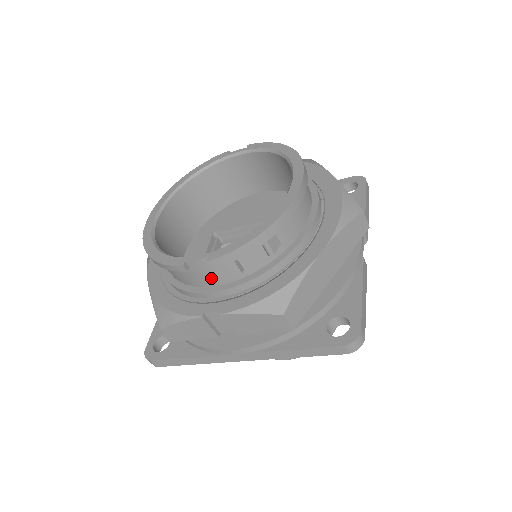
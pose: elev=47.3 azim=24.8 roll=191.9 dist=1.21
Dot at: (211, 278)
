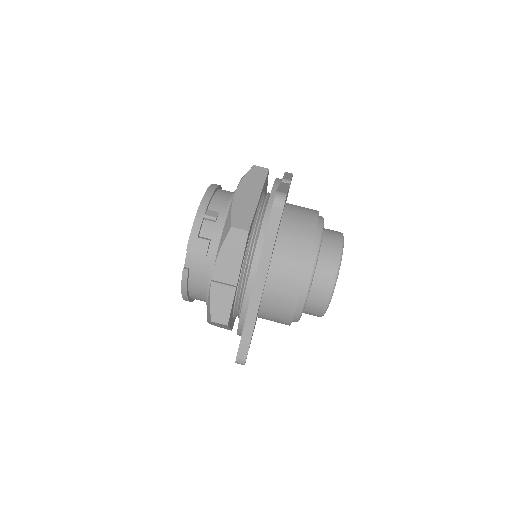
Dot at: (204, 263)
